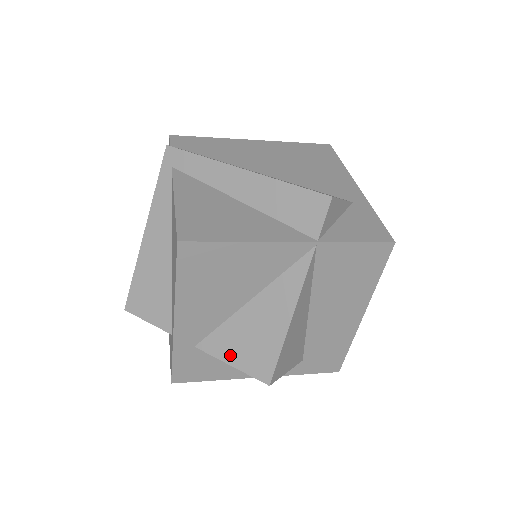
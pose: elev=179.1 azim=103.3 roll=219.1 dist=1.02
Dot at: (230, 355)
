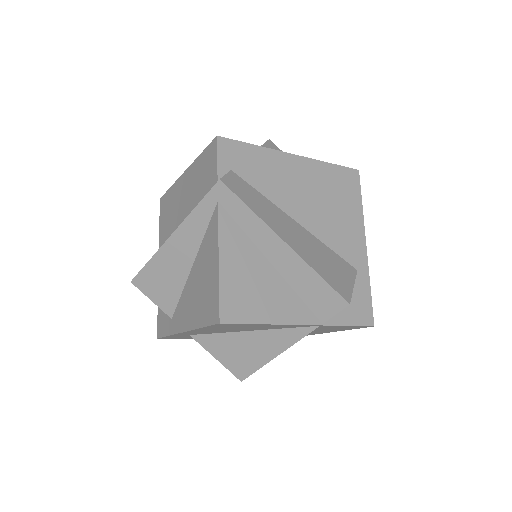
Dot at: (218, 353)
